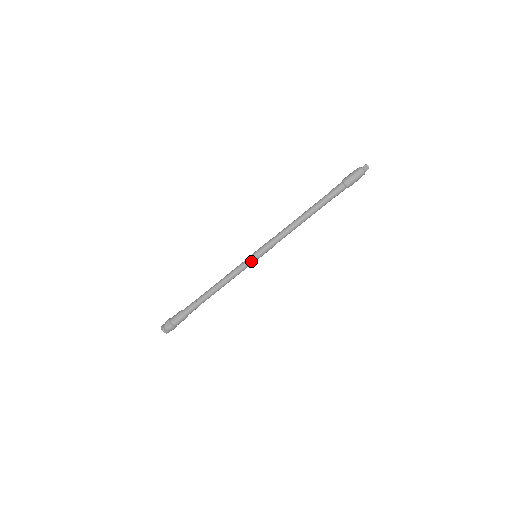
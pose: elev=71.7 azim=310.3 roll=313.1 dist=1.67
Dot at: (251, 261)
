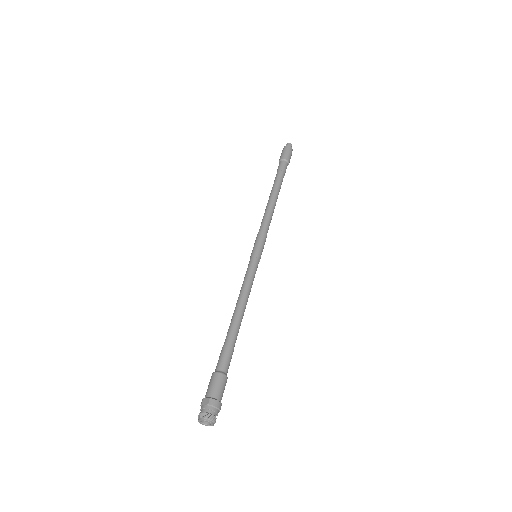
Dot at: (255, 260)
